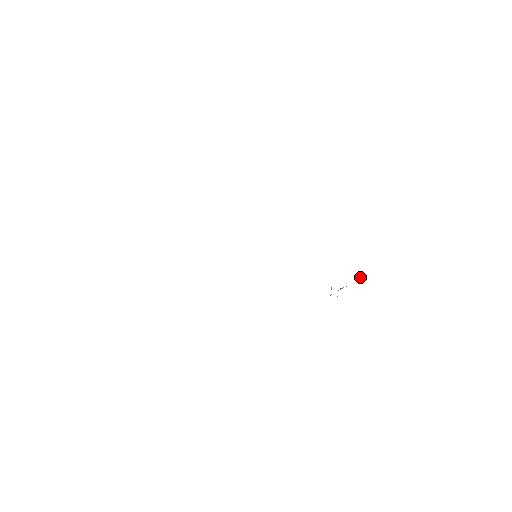
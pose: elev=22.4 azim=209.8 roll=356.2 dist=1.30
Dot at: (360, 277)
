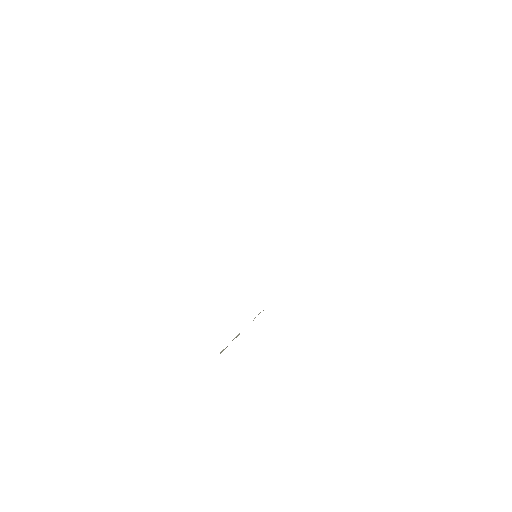
Dot at: (260, 312)
